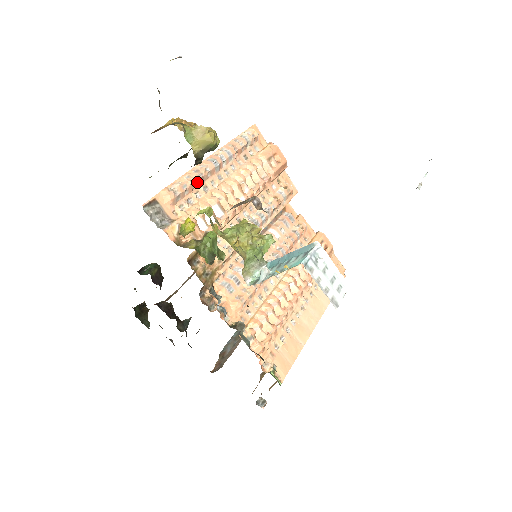
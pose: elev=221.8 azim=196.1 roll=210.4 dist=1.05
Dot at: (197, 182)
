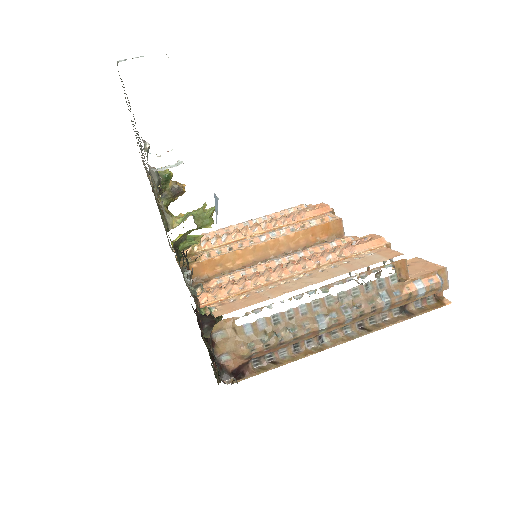
Dot at: (221, 231)
